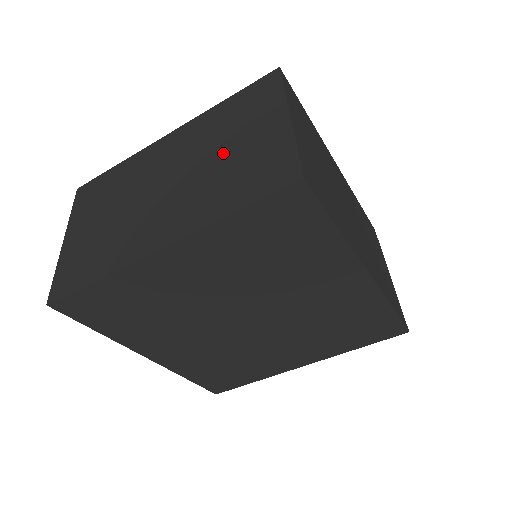
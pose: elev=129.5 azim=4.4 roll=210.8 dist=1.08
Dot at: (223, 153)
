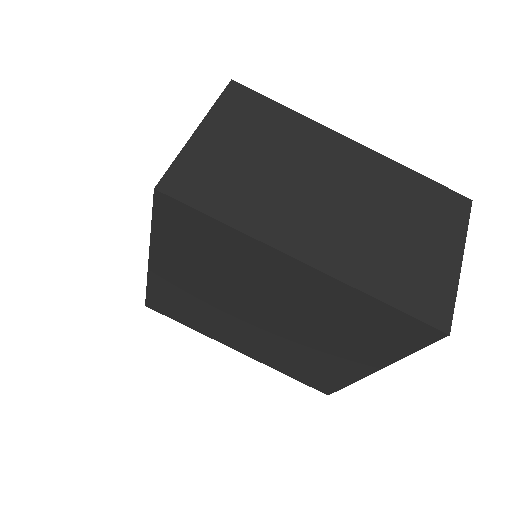
Dot at: occluded
